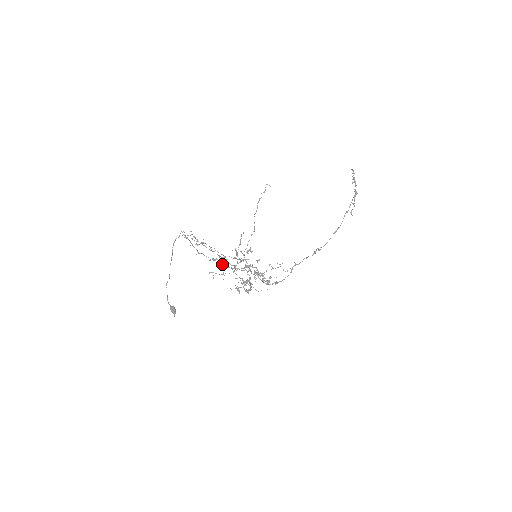
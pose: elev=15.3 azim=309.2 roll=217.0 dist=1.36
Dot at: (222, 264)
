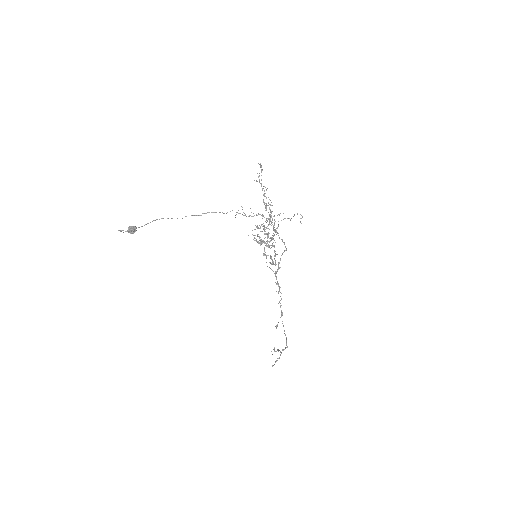
Dot at: occluded
